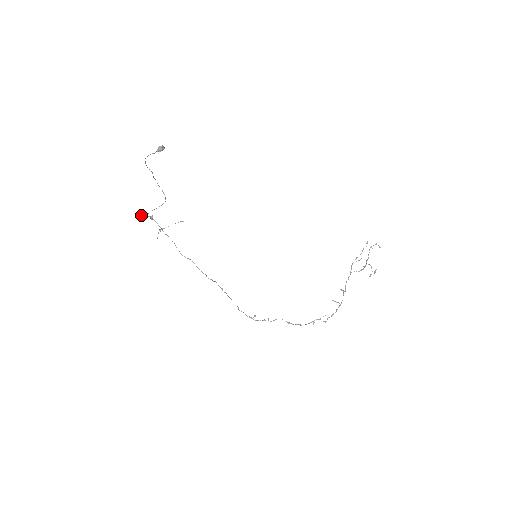
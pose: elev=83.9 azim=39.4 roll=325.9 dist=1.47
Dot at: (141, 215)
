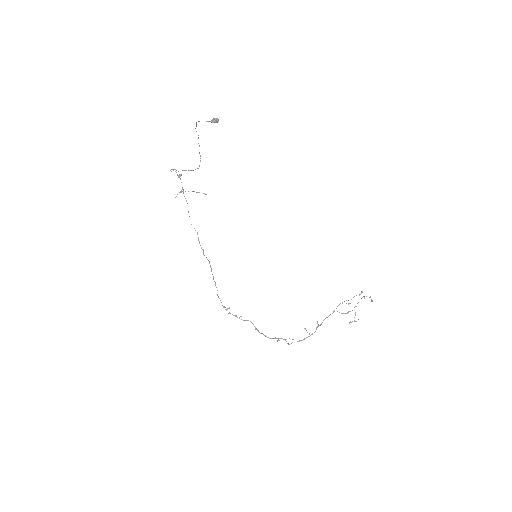
Dot at: (171, 169)
